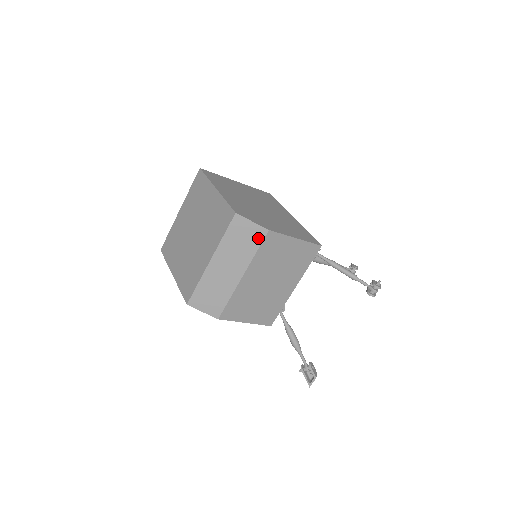
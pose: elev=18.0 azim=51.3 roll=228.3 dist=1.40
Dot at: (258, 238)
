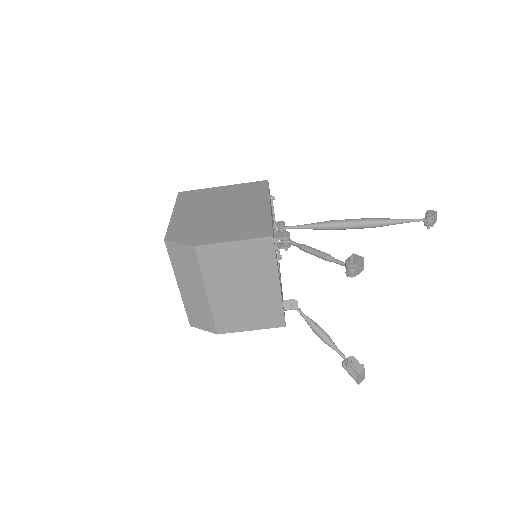
Dot at: (192, 256)
